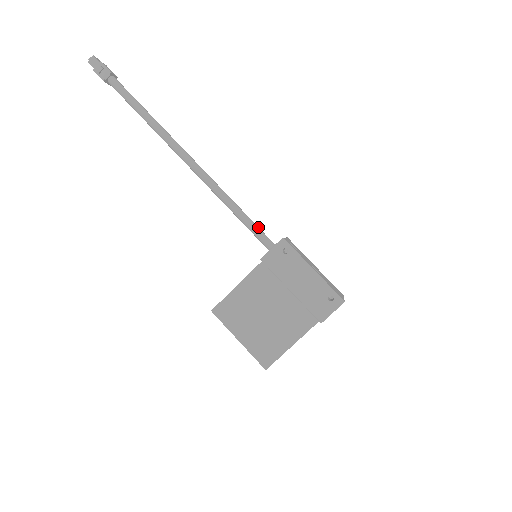
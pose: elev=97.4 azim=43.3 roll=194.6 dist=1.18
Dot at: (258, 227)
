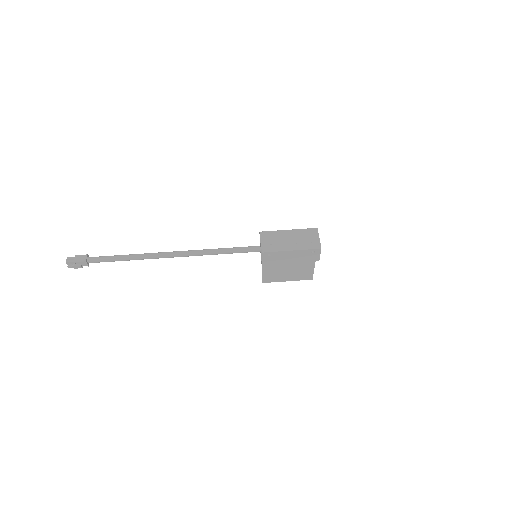
Dot at: (242, 249)
